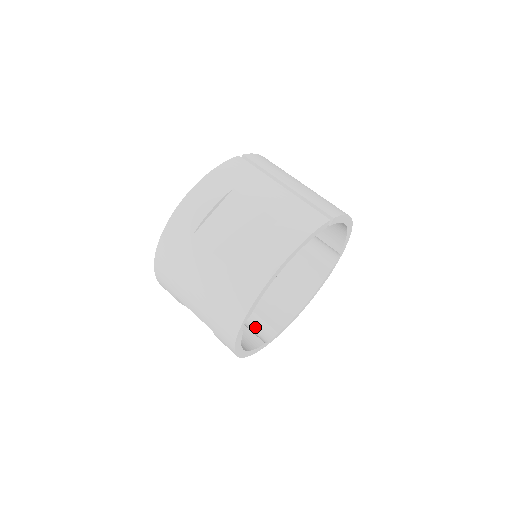
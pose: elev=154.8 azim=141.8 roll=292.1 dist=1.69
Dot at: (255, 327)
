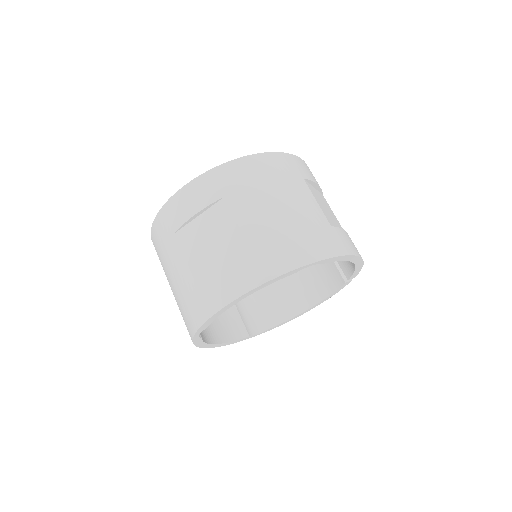
Dot at: occluded
